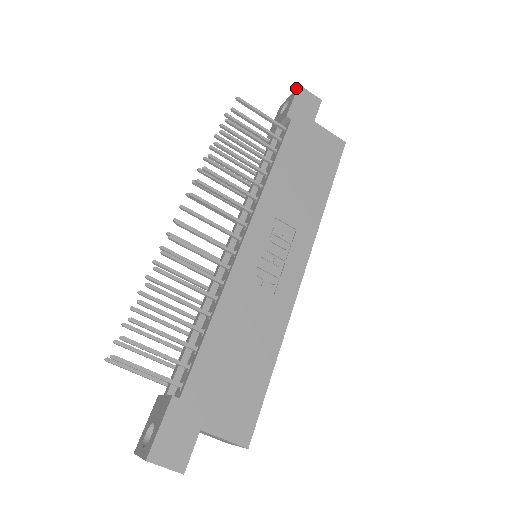
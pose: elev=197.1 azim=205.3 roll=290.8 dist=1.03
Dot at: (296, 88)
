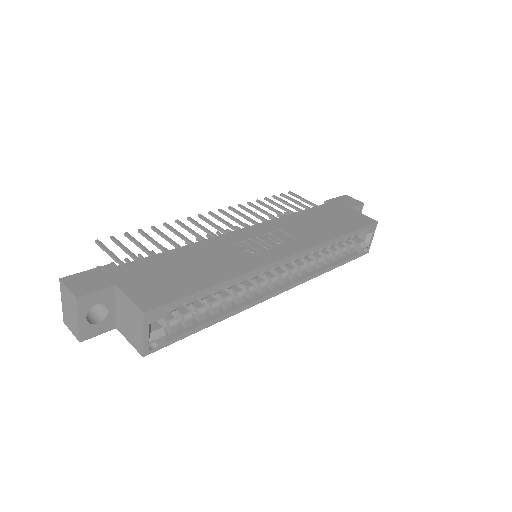
Dot at: occluded
